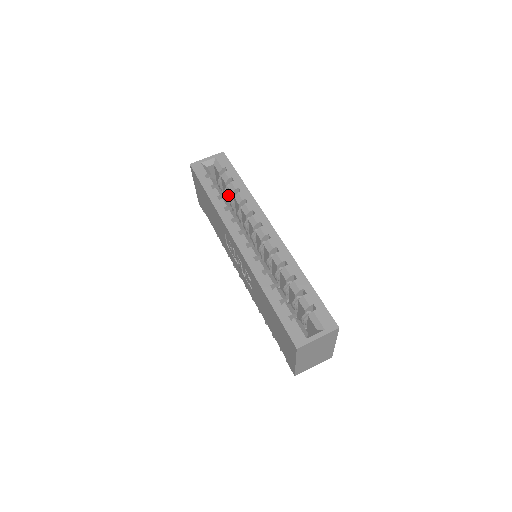
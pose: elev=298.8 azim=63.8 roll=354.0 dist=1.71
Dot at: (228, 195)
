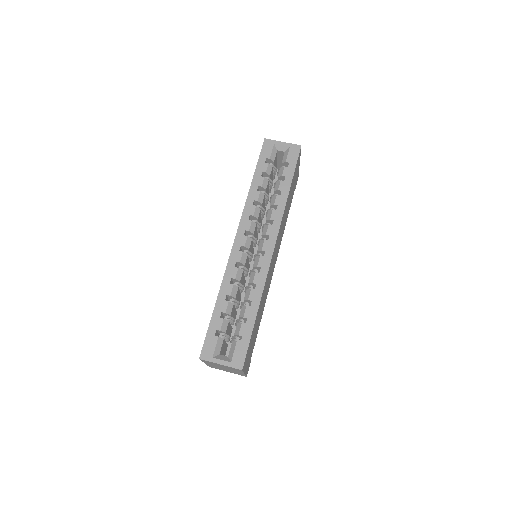
Dot at: occluded
